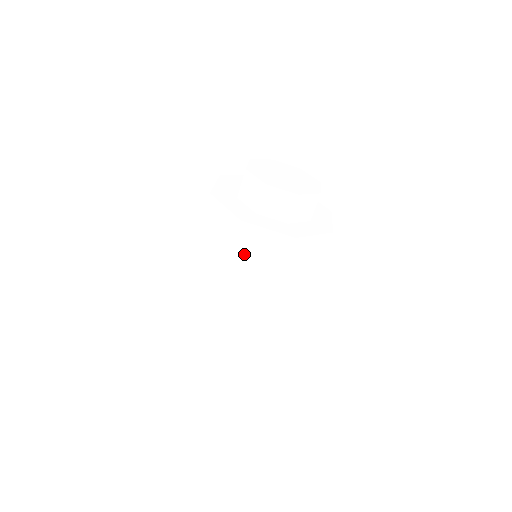
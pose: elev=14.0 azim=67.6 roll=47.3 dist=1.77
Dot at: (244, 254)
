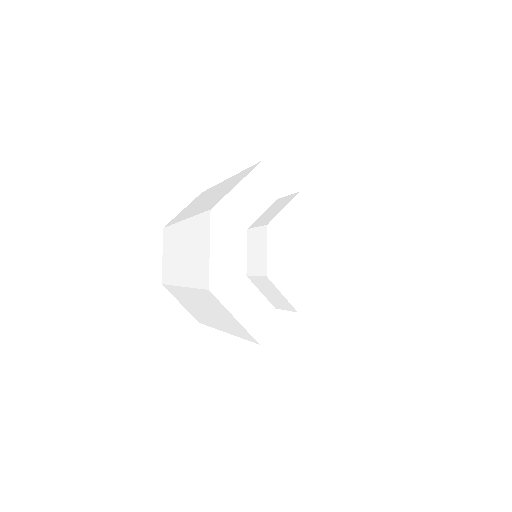
Dot at: occluded
